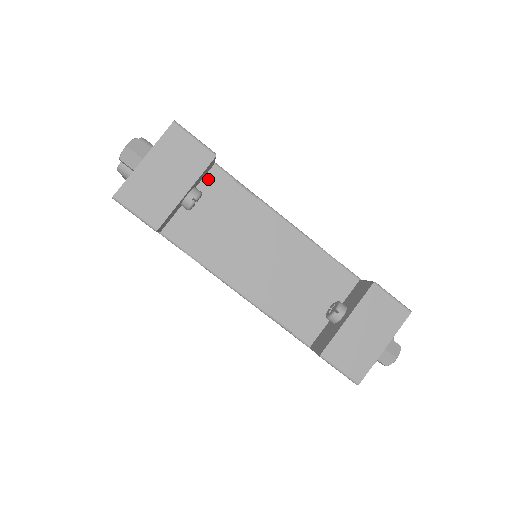
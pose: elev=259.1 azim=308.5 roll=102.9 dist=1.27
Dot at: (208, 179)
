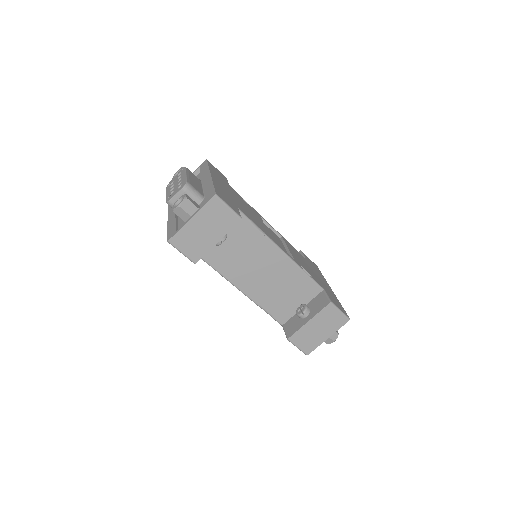
Dot at: occluded
